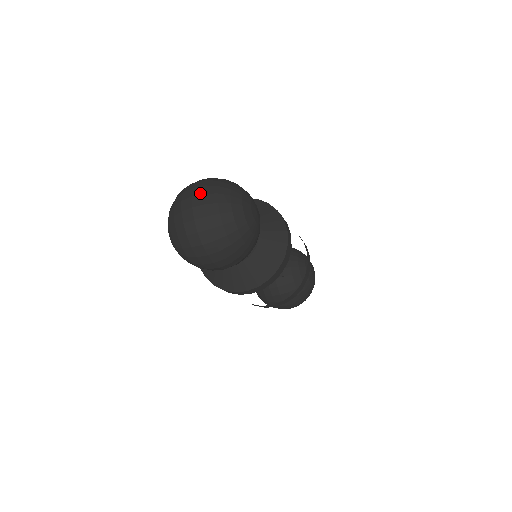
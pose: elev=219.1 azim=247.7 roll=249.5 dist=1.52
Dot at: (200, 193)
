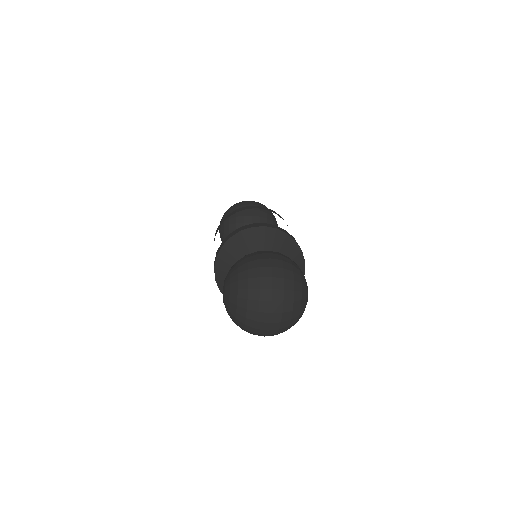
Dot at: (280, 300)
